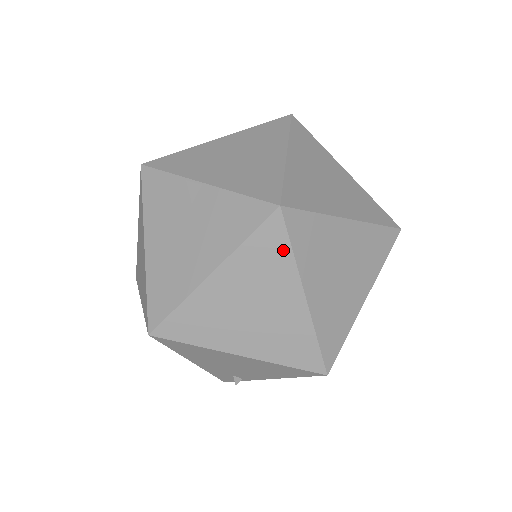
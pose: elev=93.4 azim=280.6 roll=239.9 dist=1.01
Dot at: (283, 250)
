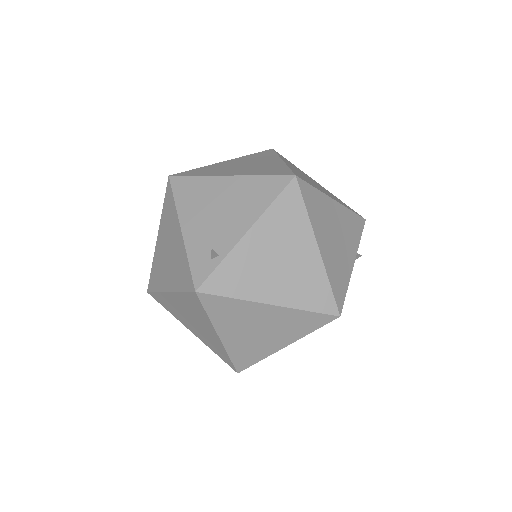
Dot at: (271, 154)
